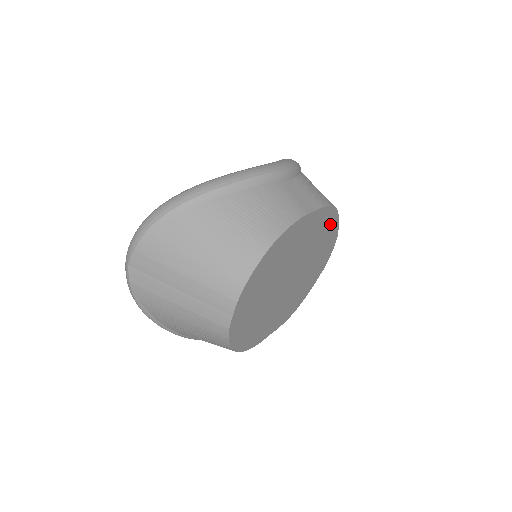
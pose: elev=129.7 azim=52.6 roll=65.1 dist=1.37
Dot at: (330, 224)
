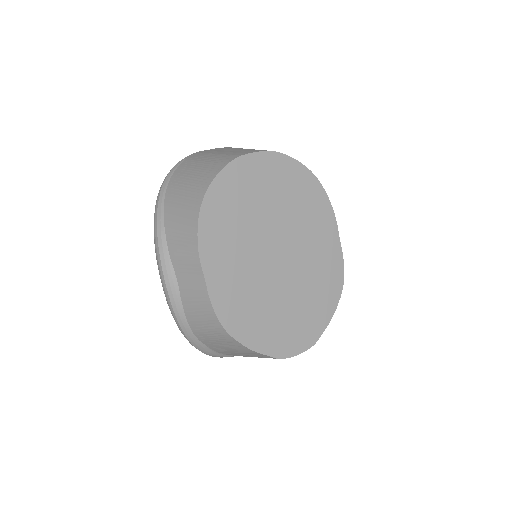
Dot at: (327, 298)
